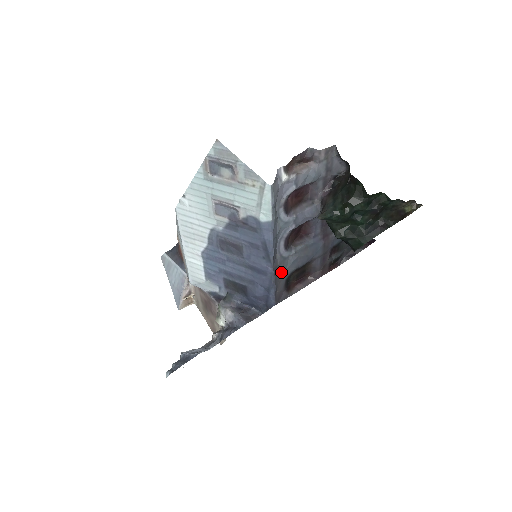
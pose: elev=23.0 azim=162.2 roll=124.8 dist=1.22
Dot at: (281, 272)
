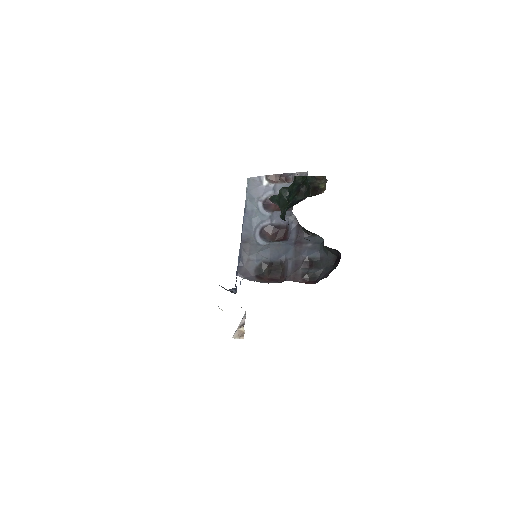
Dot at: (252, 252)
